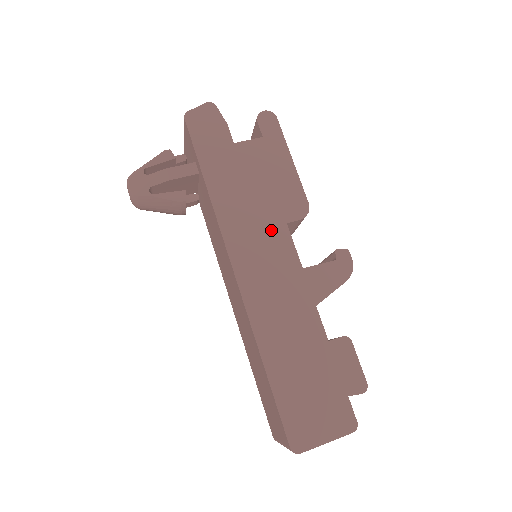
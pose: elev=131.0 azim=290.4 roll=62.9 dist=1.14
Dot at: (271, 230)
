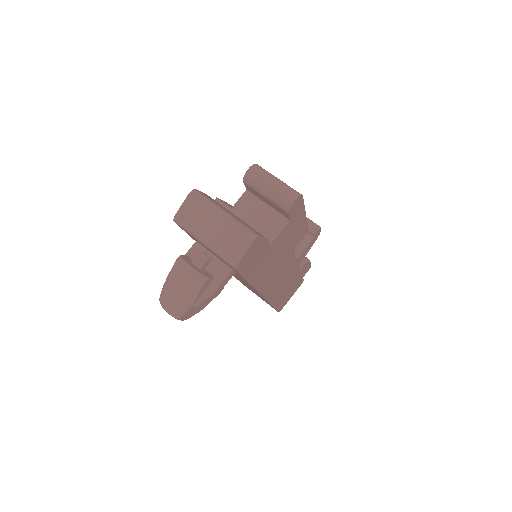
Dot at: (285, 262)
